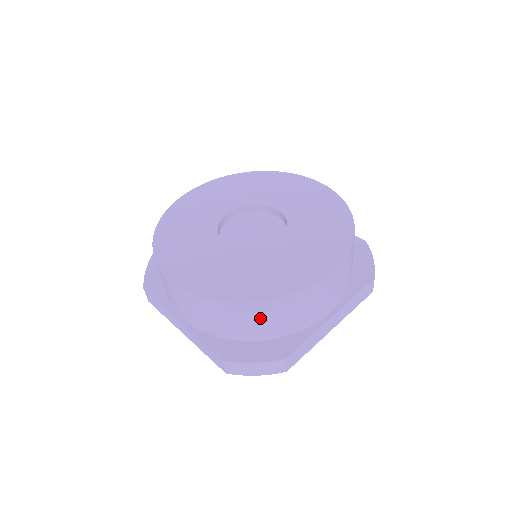
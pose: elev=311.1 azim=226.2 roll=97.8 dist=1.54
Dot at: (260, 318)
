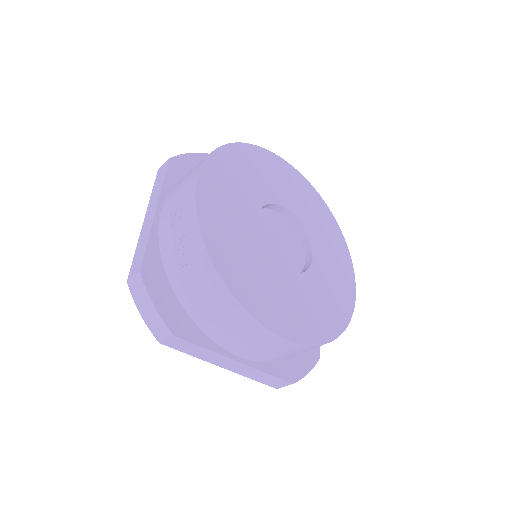
Dot at: occluded
